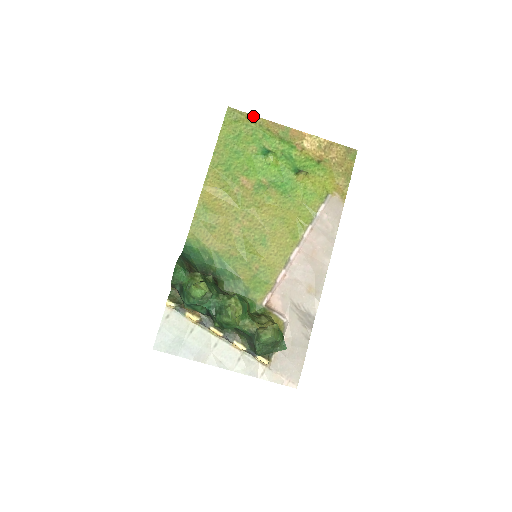
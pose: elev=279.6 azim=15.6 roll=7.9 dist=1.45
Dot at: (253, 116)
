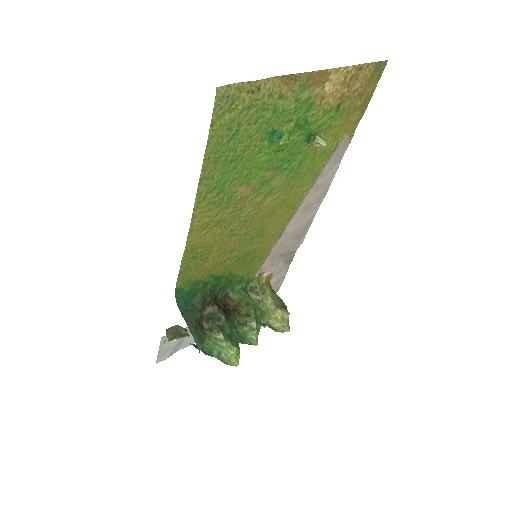
Dot at: (259, 83)
